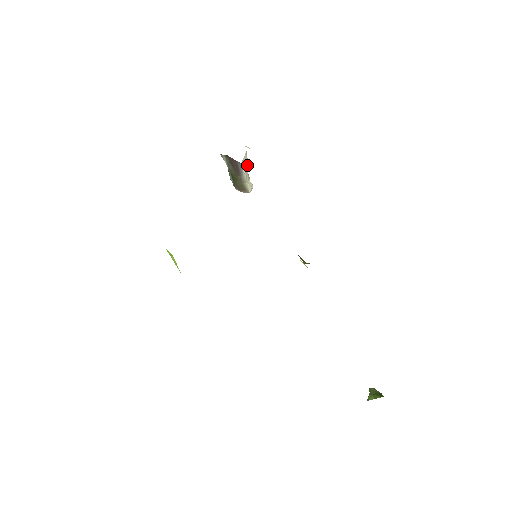
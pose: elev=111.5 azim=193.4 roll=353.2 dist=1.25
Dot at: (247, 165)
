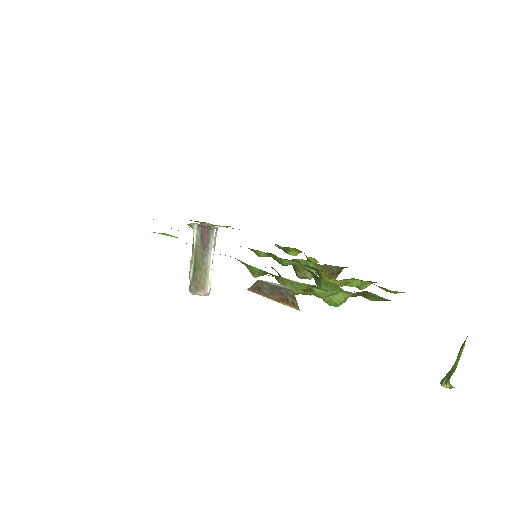
Dot at: (214, 248)
